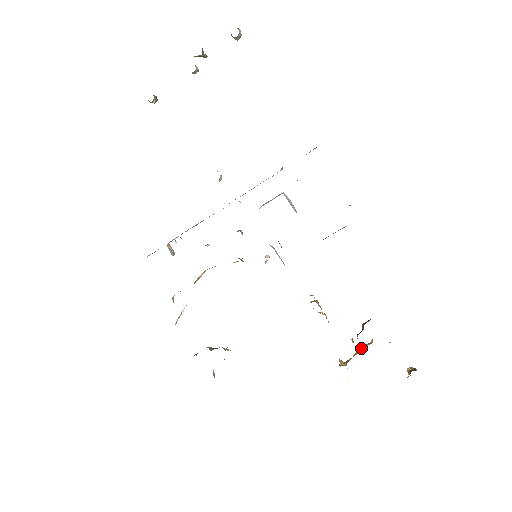
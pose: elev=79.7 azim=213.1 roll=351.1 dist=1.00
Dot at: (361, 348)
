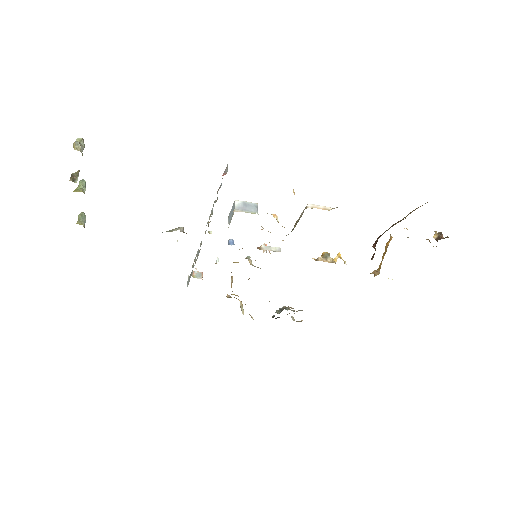
Dot at: (385, 249)
